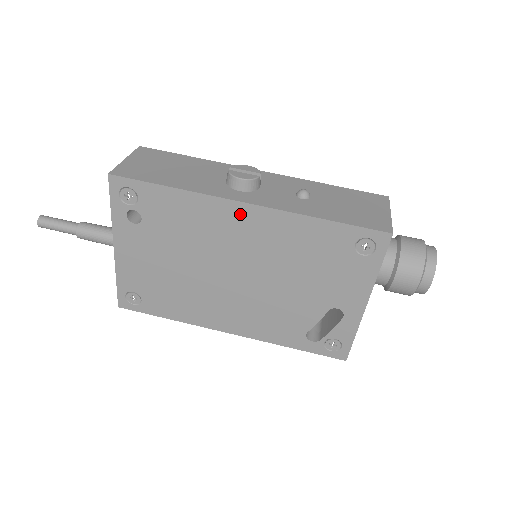
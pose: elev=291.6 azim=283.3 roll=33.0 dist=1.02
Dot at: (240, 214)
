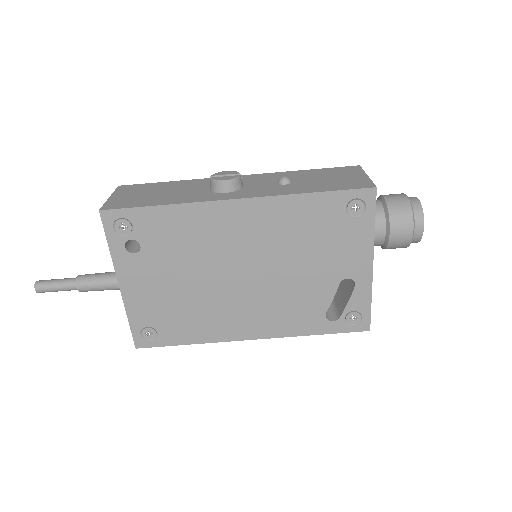
Dot at: (233, 212)
